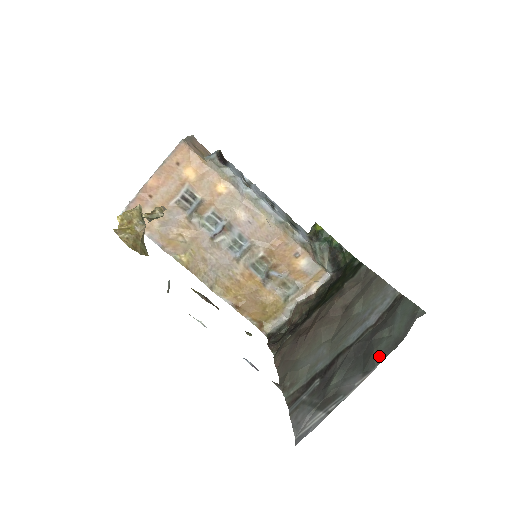
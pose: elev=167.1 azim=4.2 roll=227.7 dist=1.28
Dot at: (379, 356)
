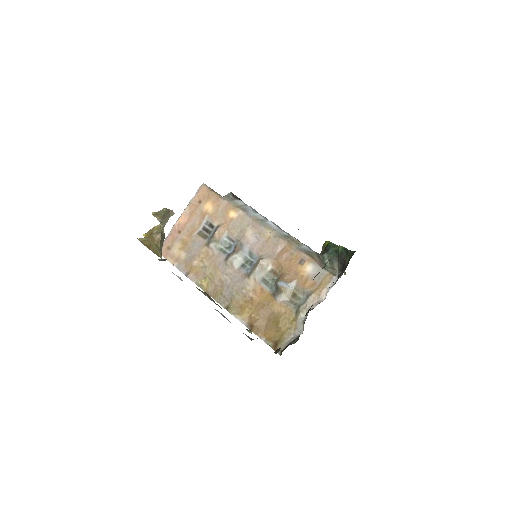
Dot at: occluded
